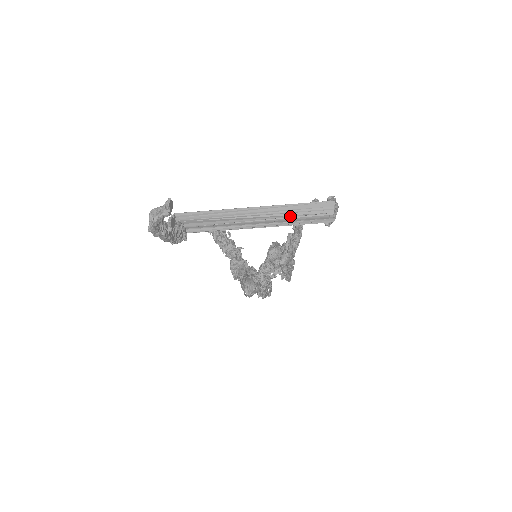
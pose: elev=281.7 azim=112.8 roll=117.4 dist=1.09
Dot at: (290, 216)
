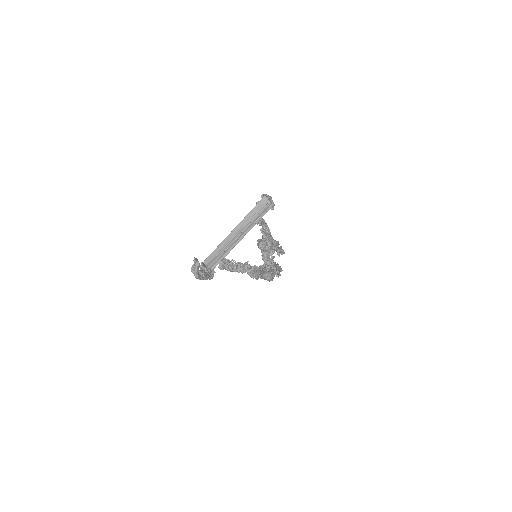
Dot at: (251, 221)
